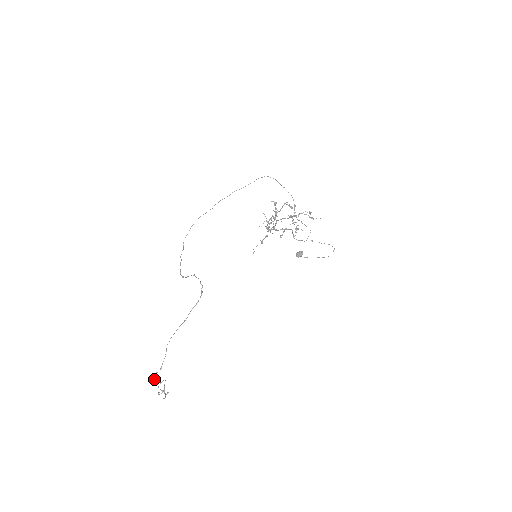
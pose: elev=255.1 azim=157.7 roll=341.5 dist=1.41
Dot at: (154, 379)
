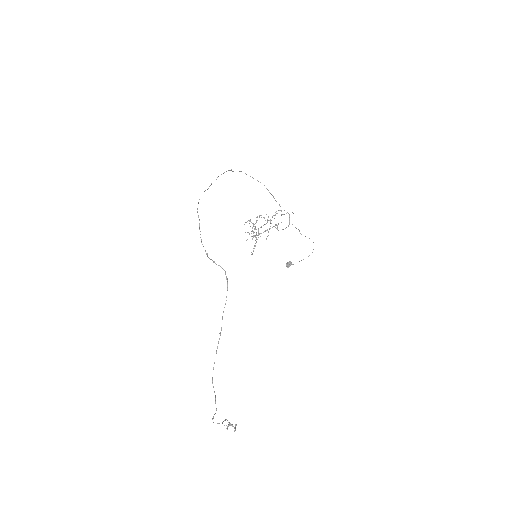
Dot at: occluded
